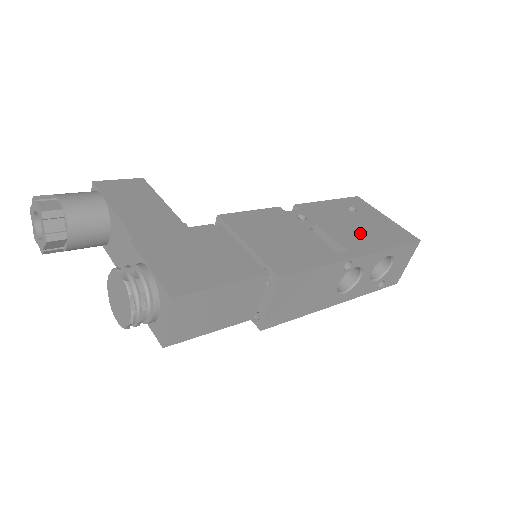
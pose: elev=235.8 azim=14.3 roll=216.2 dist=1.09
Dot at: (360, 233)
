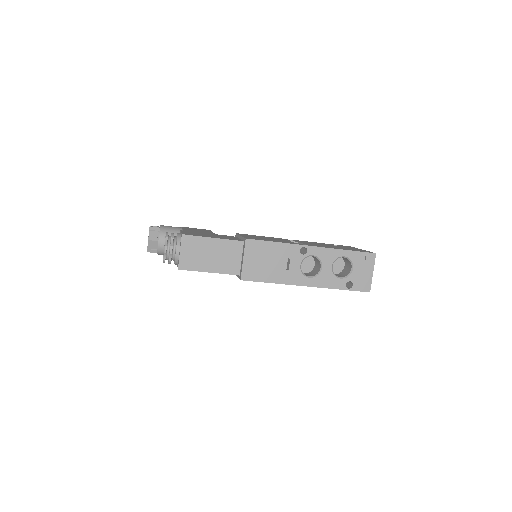
Dot at: (327, 246)
